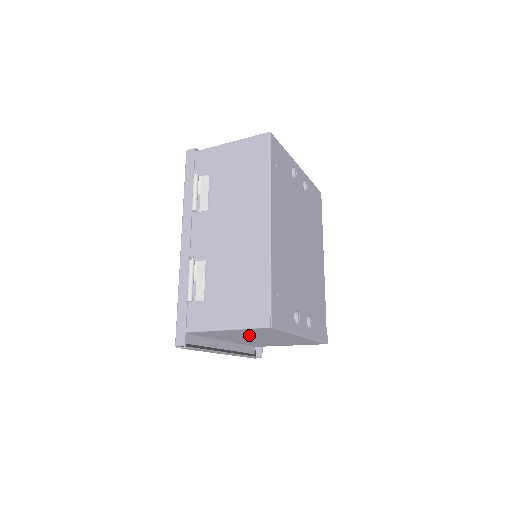
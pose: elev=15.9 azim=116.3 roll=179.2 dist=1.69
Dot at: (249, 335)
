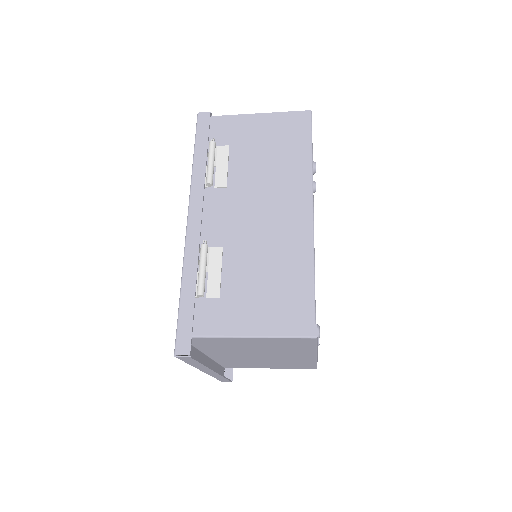
Dot at: (260, 348)
